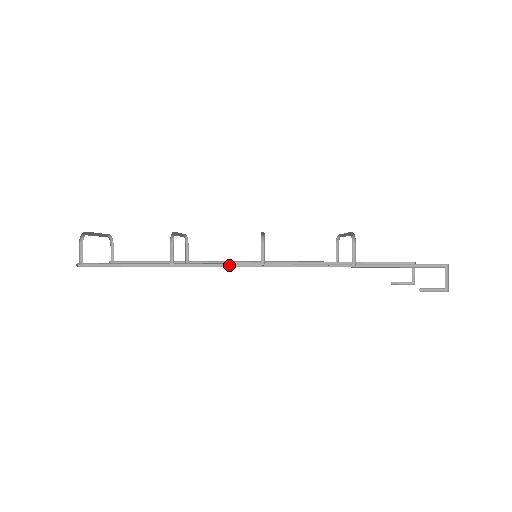
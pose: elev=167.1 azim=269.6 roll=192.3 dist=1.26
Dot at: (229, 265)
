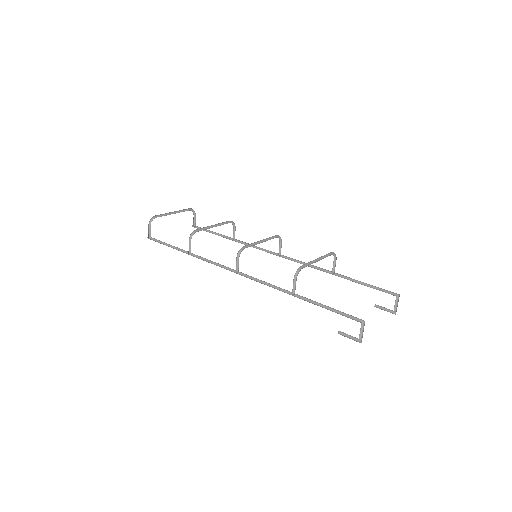
Dot at: (219, 264)
